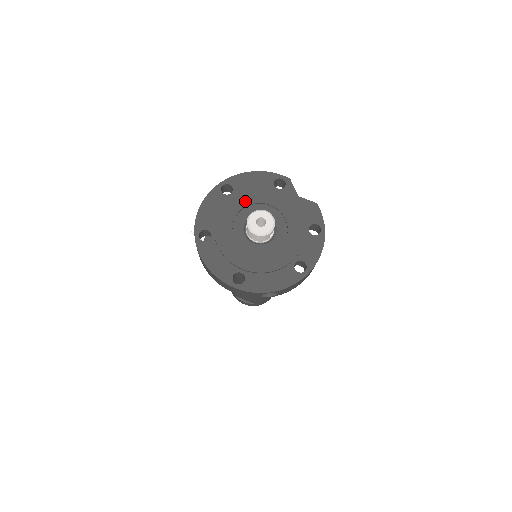
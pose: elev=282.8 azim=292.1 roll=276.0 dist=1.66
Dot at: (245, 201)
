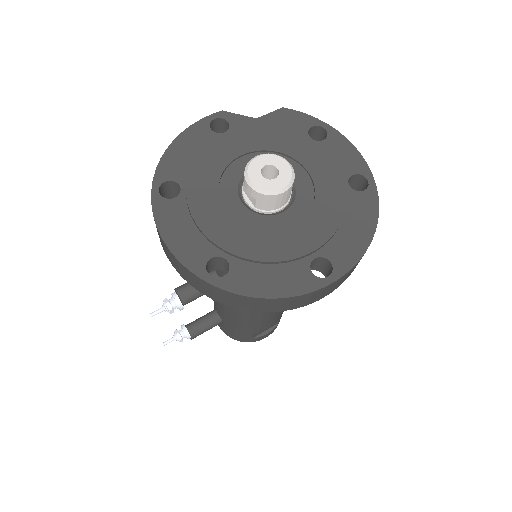
Dot at: (210, 179)
